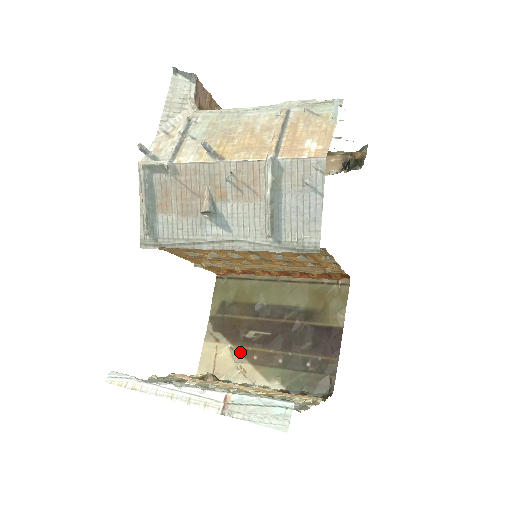
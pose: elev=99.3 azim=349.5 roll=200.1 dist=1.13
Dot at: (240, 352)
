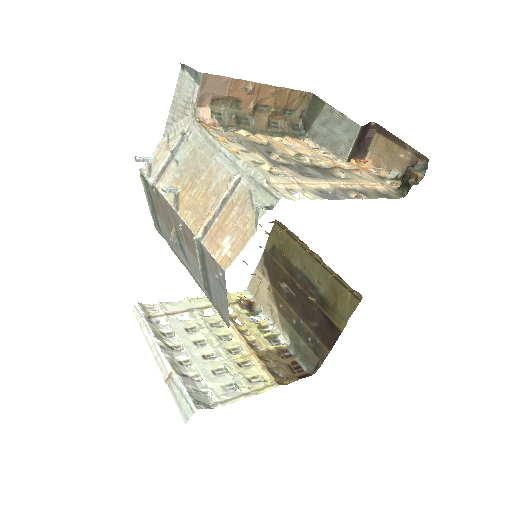
Dot at: occluded
